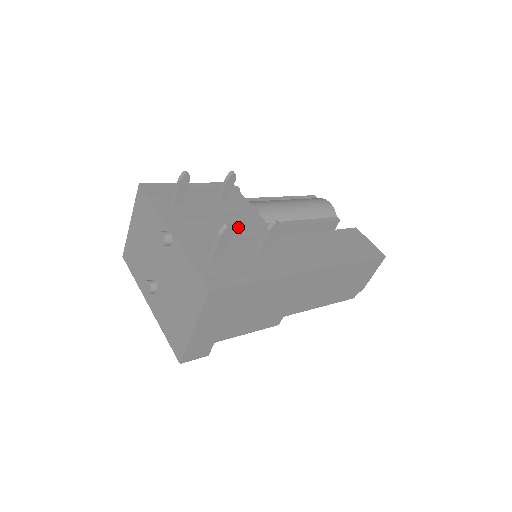
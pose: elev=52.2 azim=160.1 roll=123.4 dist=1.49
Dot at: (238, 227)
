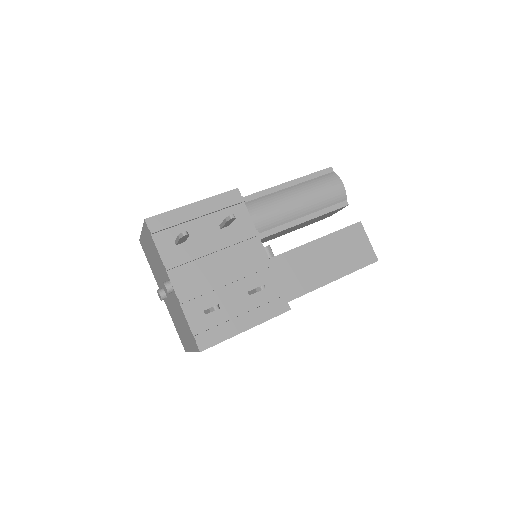
Dot at: (235, 262)
